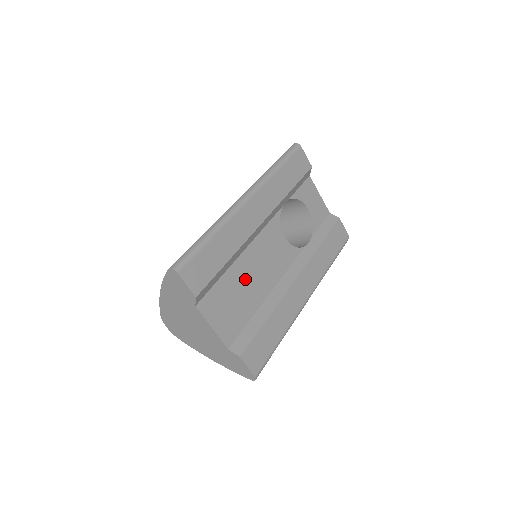
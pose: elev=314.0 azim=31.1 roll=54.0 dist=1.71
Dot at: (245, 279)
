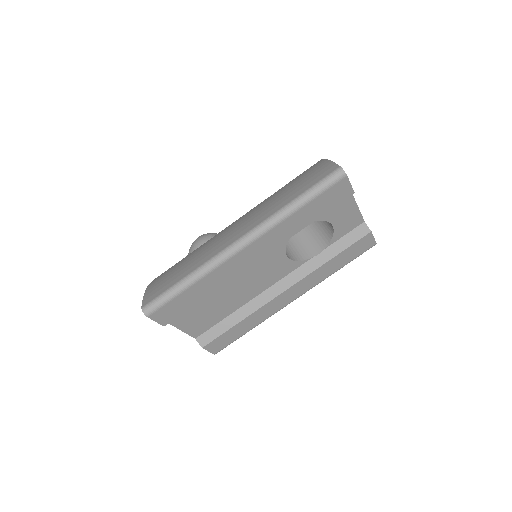
Dot at: (226, 296)
